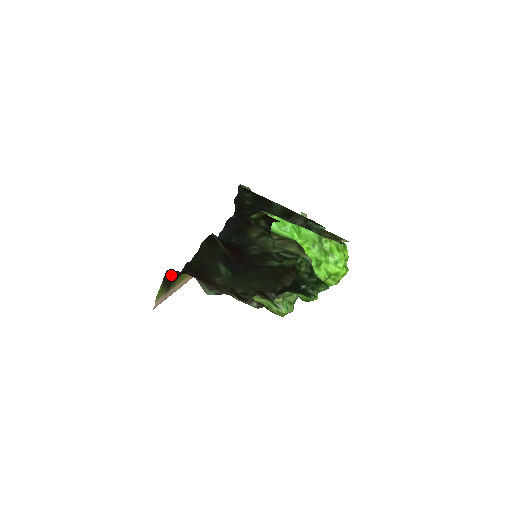
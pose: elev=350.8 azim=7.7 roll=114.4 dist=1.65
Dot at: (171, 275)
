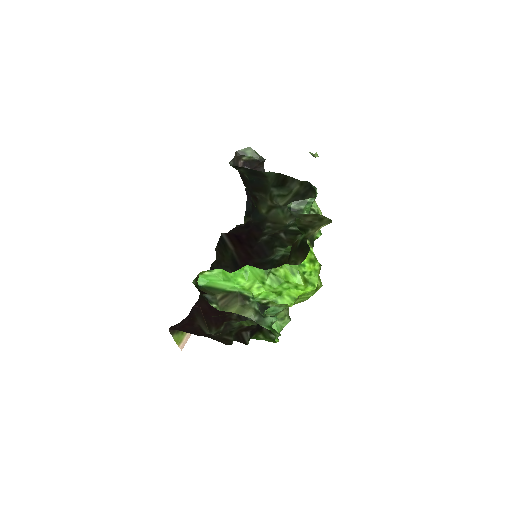
Dot at: (179, 323)
